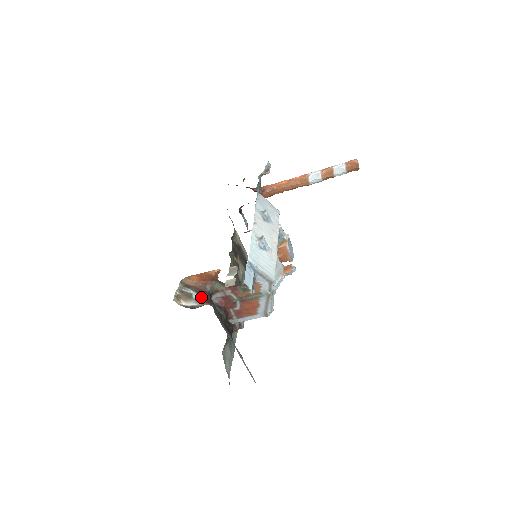
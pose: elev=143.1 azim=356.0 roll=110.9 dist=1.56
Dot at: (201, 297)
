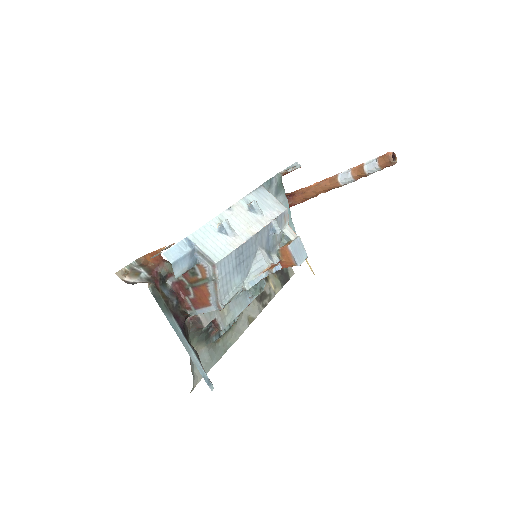
Dot at: (149, 276)
